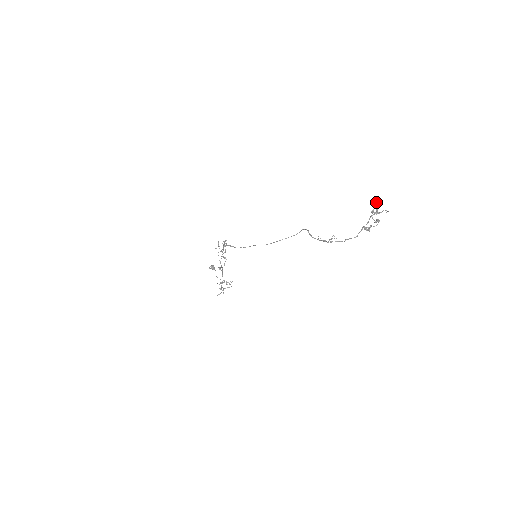
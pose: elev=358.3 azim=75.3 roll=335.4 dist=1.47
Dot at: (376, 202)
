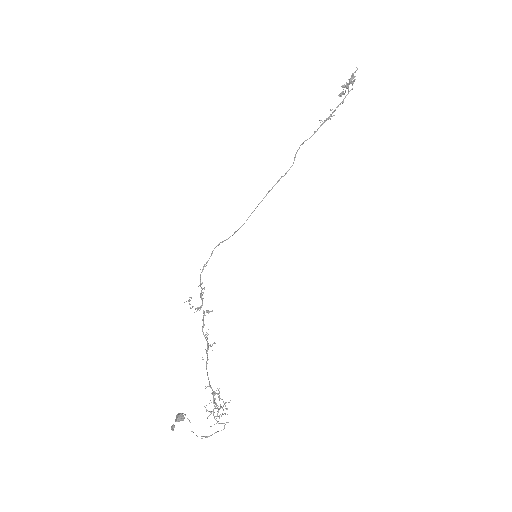
Dot at: occluded
